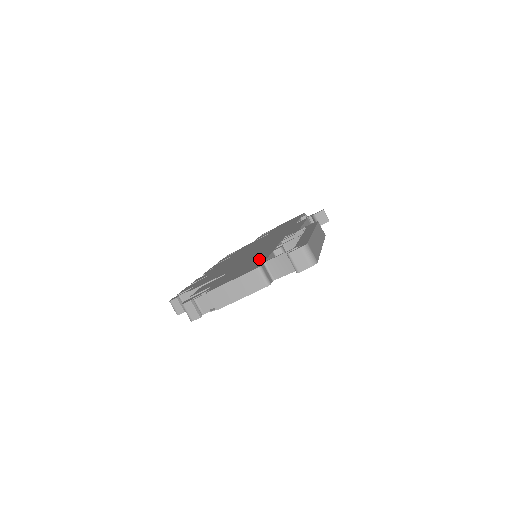
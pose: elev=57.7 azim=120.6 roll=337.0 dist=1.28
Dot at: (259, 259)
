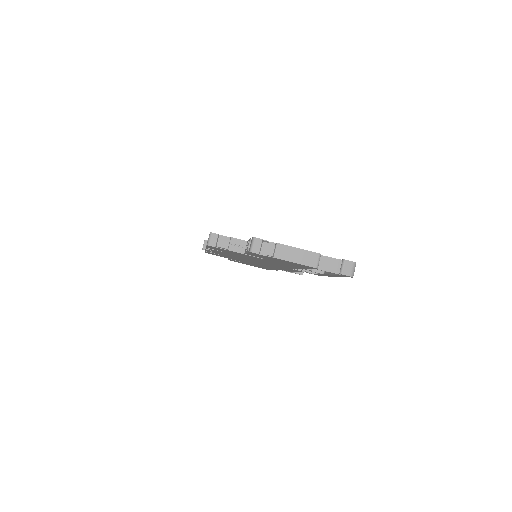
Dot at: occluded
